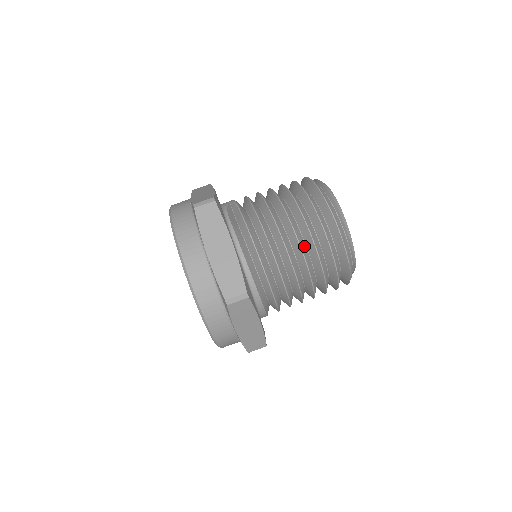
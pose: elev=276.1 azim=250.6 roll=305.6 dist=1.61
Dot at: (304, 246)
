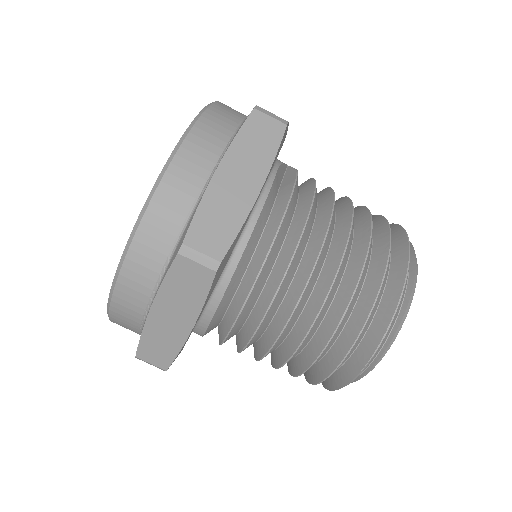
Dot at: (336, 286)
